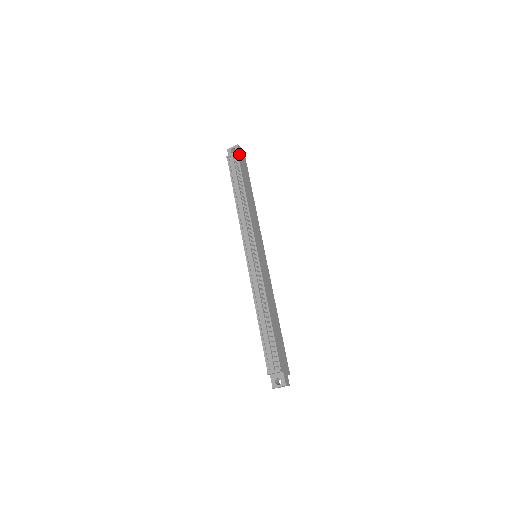
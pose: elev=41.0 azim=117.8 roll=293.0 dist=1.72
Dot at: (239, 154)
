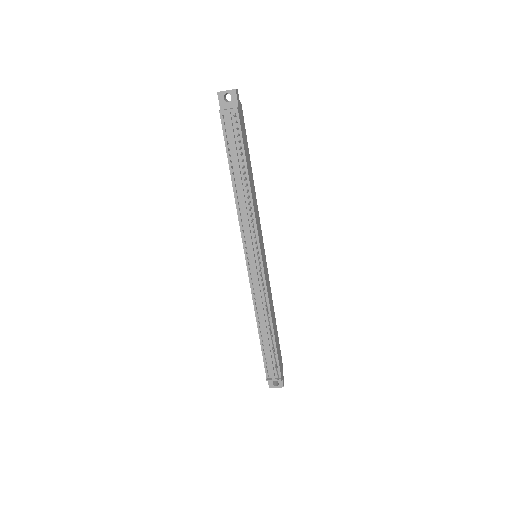
Dot at: (238, 108)
